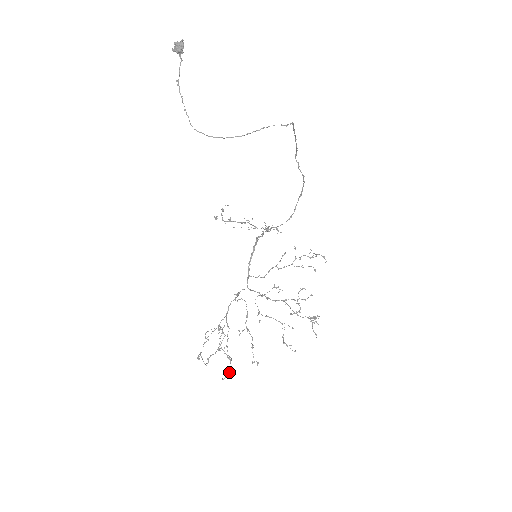
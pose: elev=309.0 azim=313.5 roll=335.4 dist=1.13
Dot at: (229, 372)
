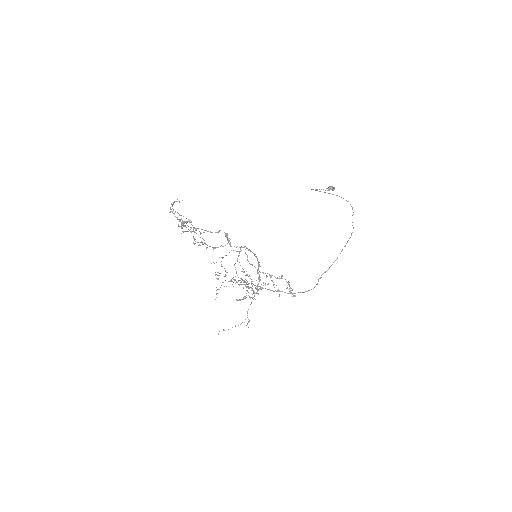
Dot at: occluded
